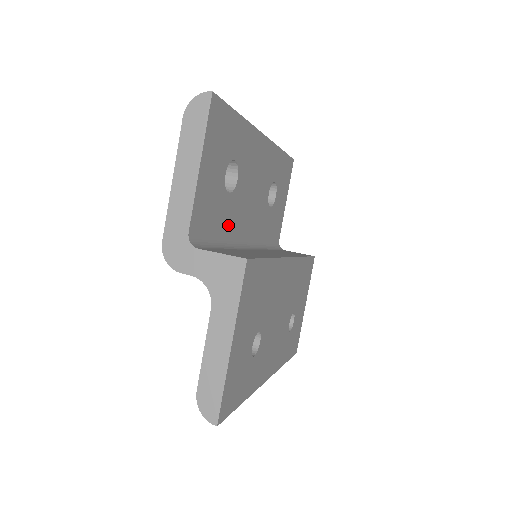
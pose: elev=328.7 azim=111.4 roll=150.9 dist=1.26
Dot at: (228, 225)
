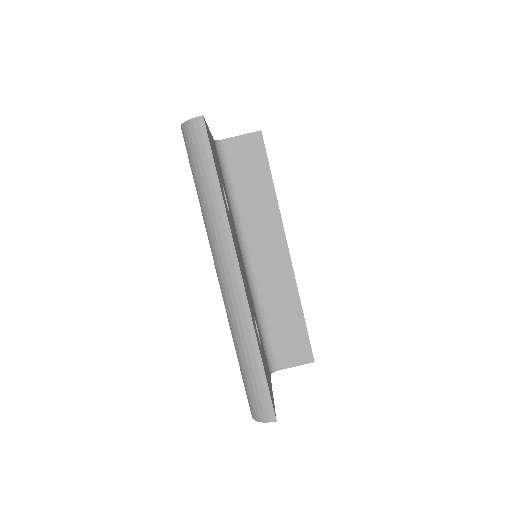
Dot at: (254, 310)
